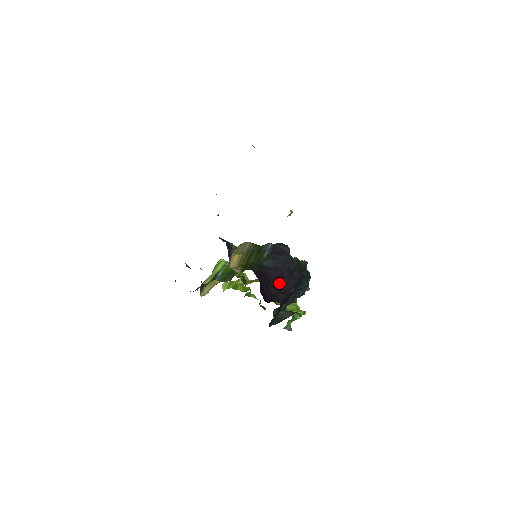
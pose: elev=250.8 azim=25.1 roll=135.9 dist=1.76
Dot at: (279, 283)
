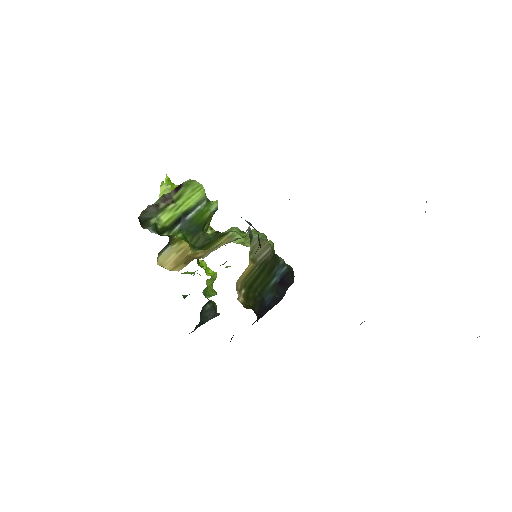
Dot at: occluded
